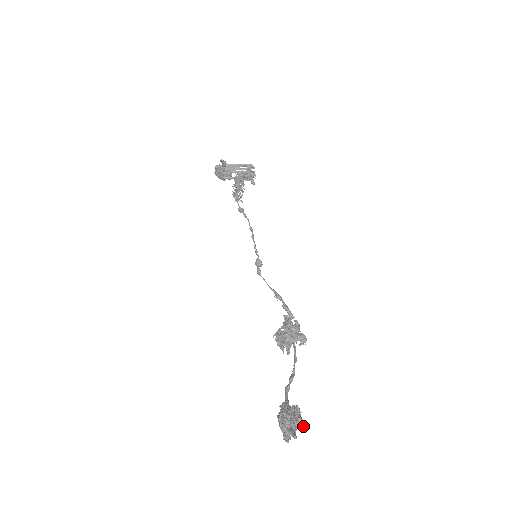
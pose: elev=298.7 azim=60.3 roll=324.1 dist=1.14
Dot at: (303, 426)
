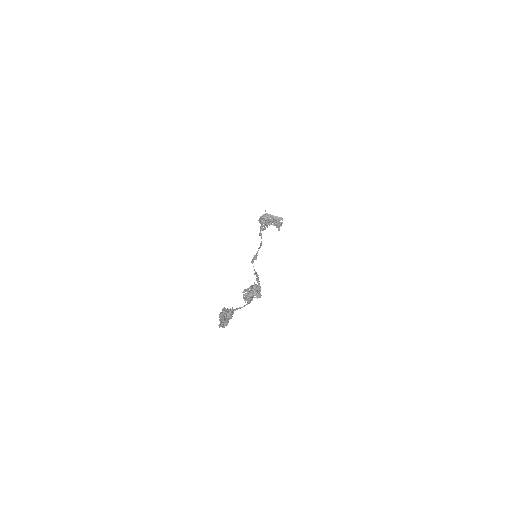
Dot at: occluded
